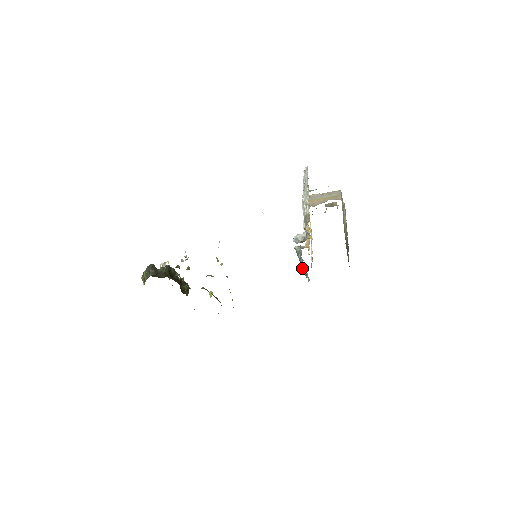
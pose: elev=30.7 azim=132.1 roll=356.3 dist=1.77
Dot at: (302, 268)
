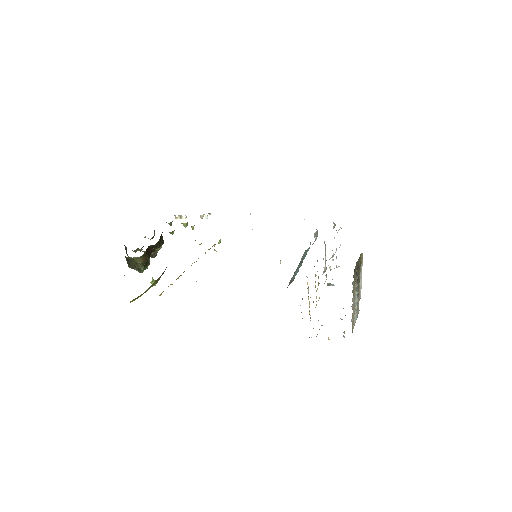
Dot at: (292, 277)
